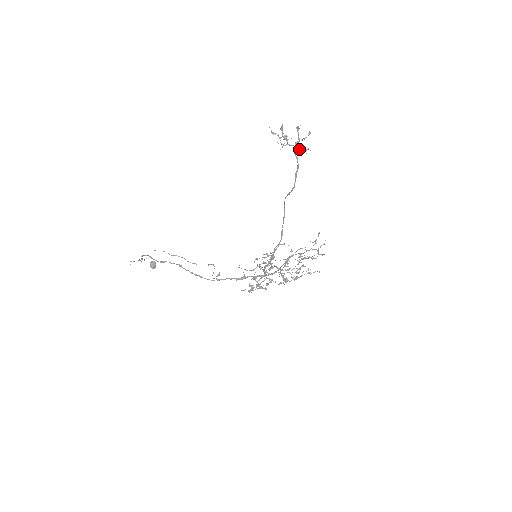
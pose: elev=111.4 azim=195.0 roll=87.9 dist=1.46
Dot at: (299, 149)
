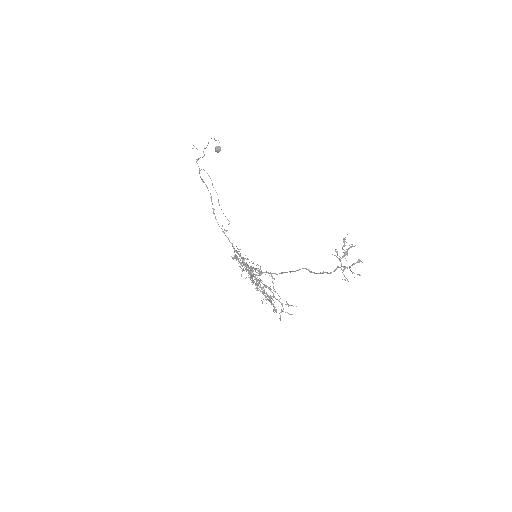
Dot at: (342, 270)
